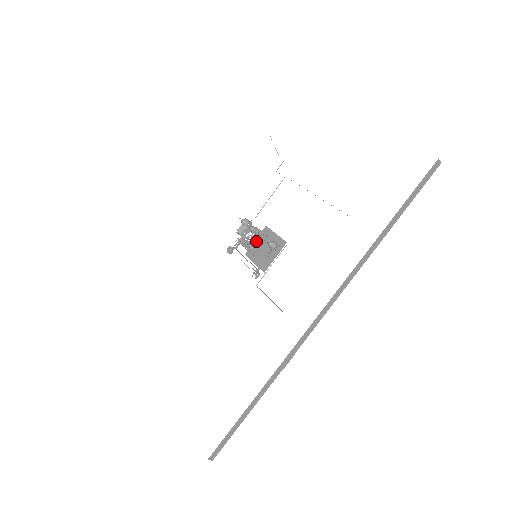
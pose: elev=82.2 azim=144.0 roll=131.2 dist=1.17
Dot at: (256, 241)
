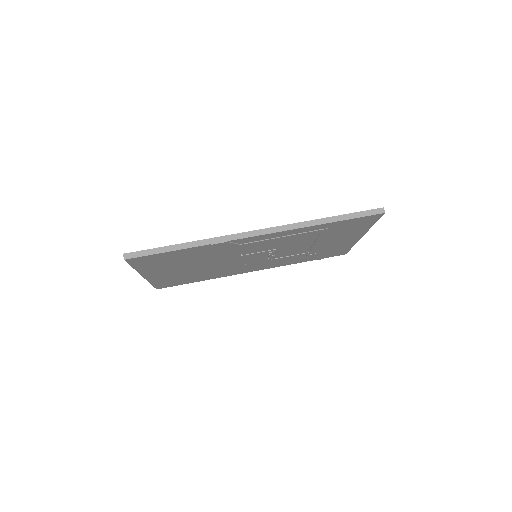
Dot at: occluded
